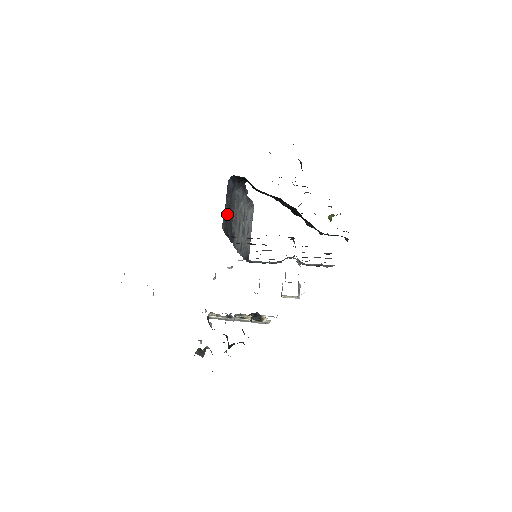
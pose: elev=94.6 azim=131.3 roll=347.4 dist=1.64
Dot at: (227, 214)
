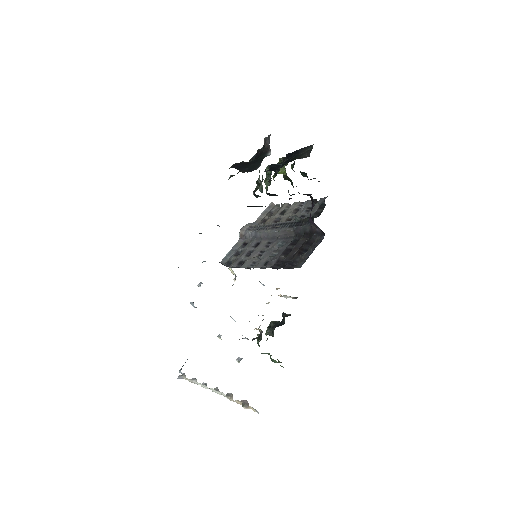
Dot at: occluded
